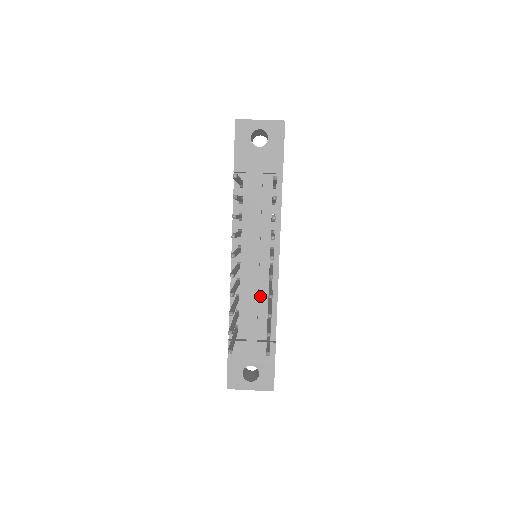
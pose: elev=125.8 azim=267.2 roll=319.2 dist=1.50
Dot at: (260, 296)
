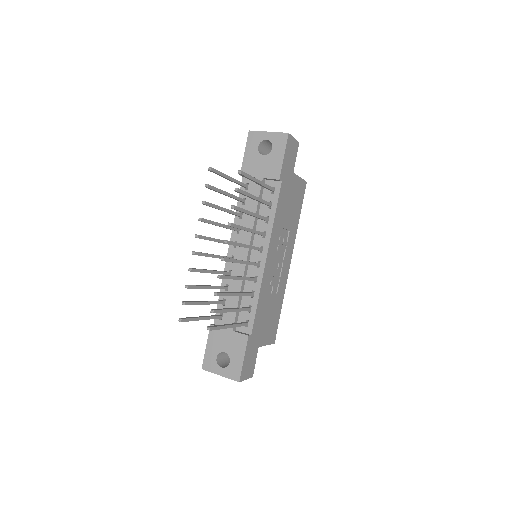
Dot at: (245, 290)
